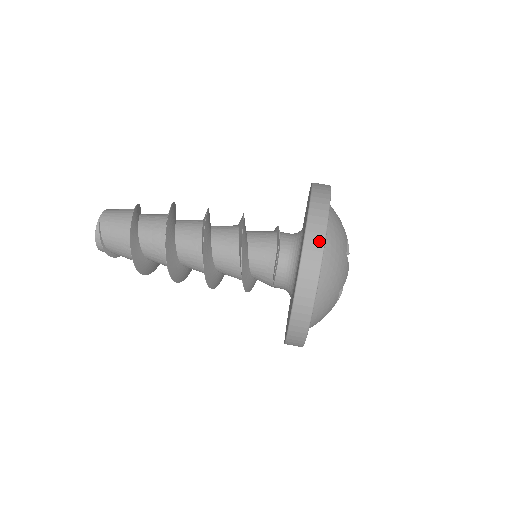
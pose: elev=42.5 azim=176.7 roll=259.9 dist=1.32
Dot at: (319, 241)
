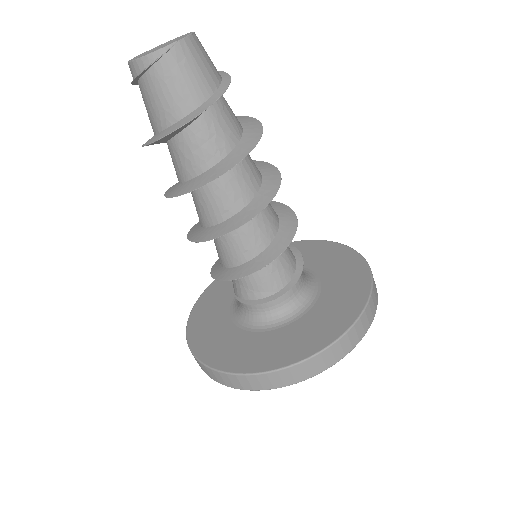
Dot at: (317, 370)
